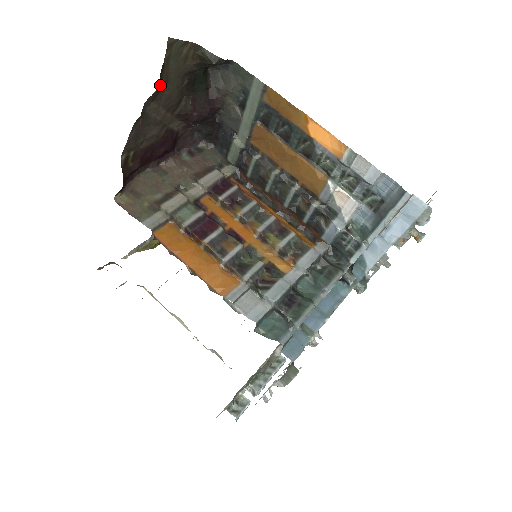
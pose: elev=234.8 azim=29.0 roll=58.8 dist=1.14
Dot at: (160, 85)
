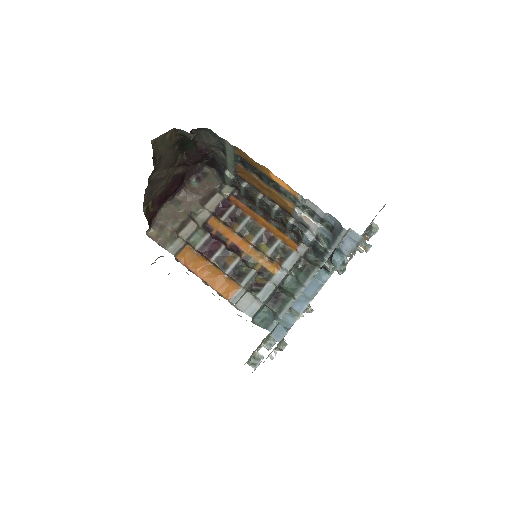
Dot at: (156, 163)
